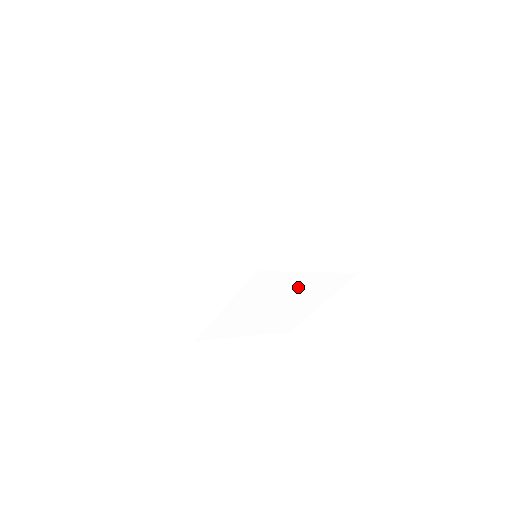
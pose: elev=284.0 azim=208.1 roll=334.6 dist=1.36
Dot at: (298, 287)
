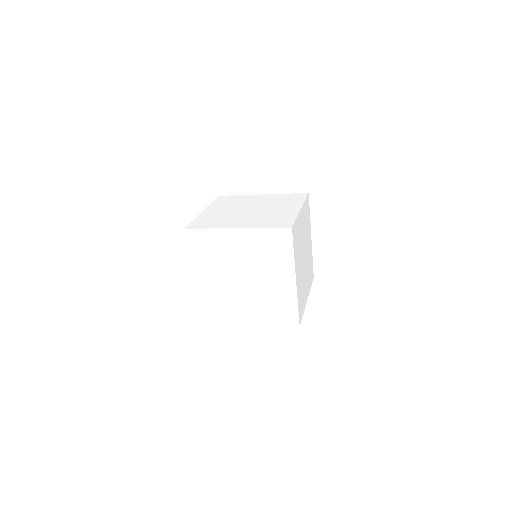
Dot at: occluded
